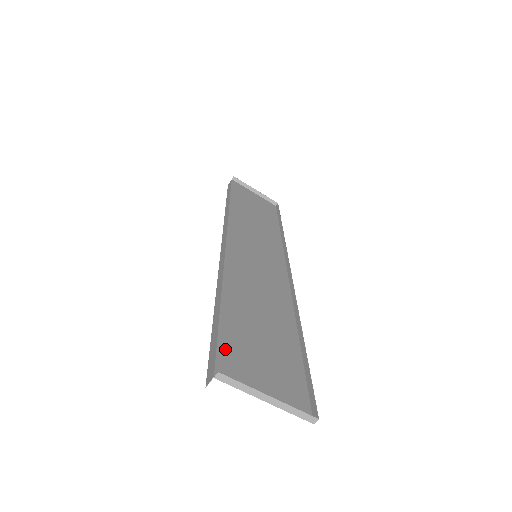
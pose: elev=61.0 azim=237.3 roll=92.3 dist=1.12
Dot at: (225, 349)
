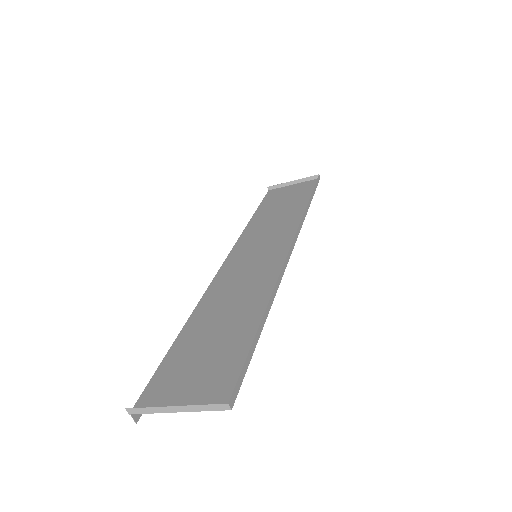
Dot at: (158, 379)
